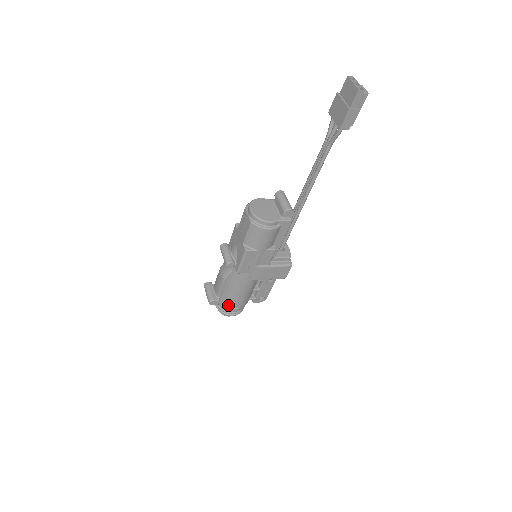
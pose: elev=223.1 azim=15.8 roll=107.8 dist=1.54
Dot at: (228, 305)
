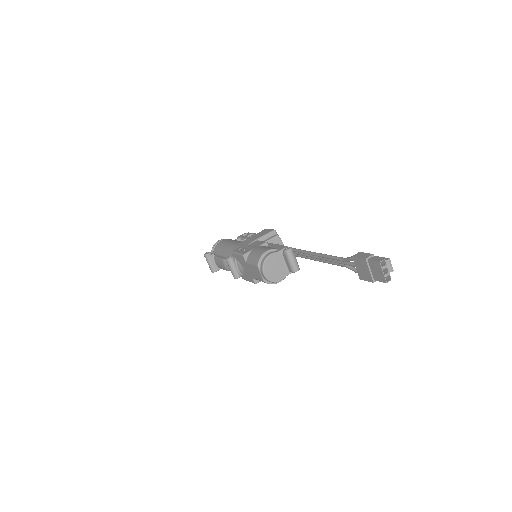
Dot at: occluded
